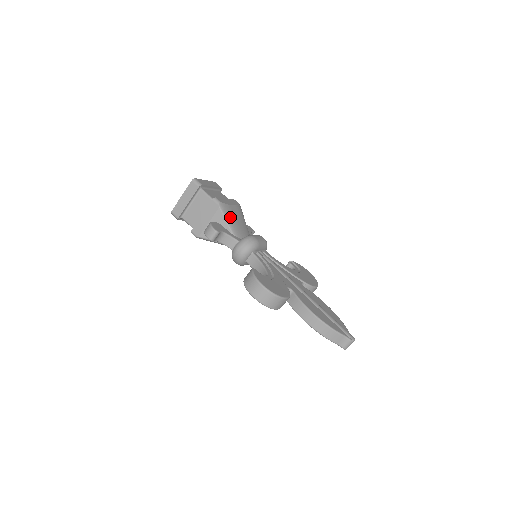
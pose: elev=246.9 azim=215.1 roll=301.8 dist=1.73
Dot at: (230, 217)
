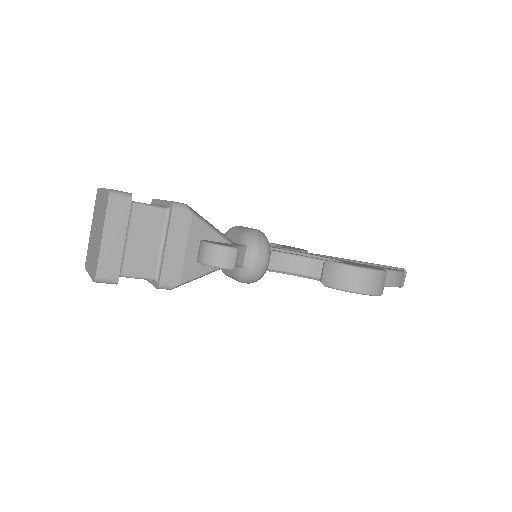
Dot at: (206, 221)
